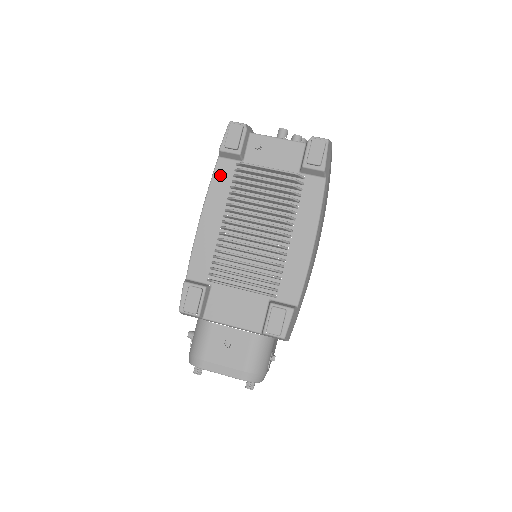
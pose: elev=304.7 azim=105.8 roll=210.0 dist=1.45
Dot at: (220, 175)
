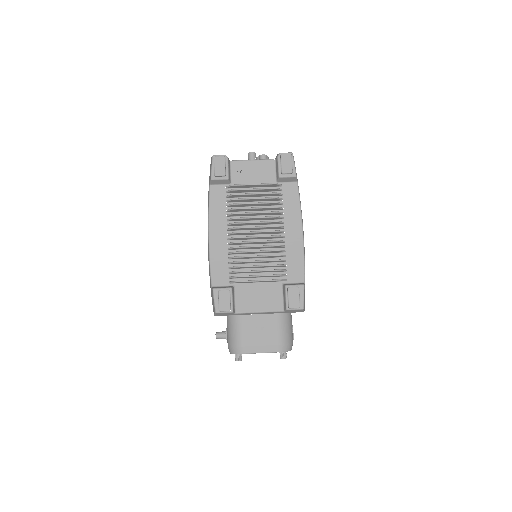
Dot at: (215, 199)
